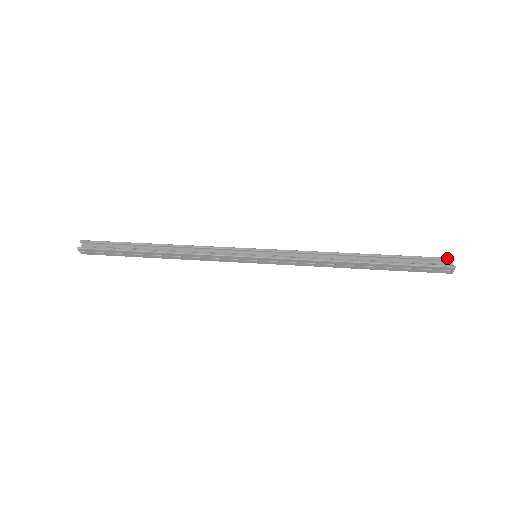
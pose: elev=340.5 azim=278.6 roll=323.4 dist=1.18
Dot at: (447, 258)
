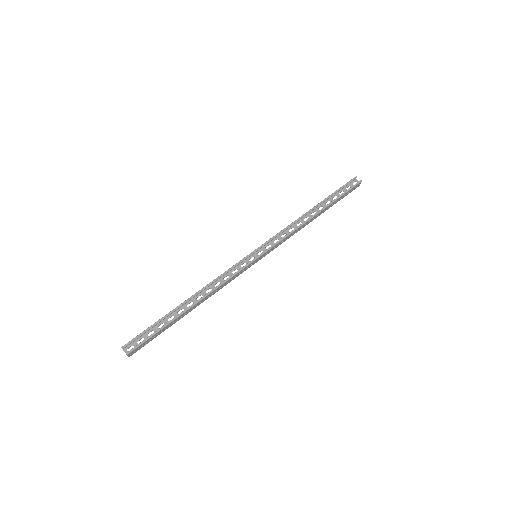
Dot at: (354, 178)
